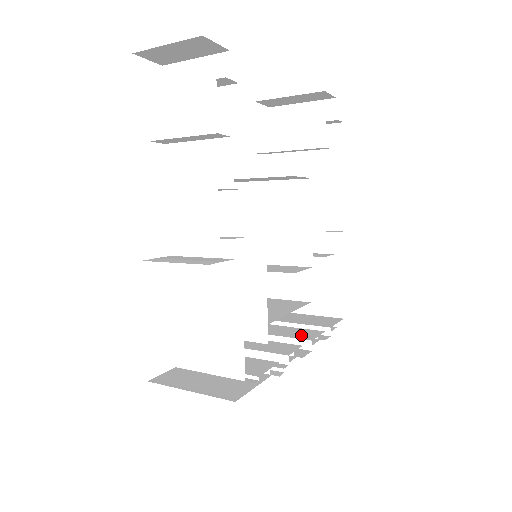
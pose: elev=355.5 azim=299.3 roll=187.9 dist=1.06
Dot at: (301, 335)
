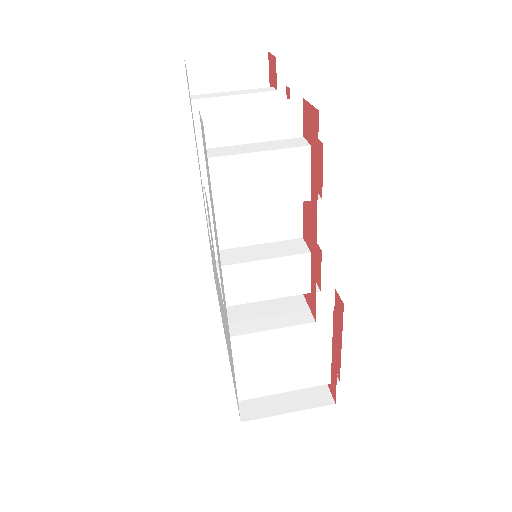
Dot at: occluded
